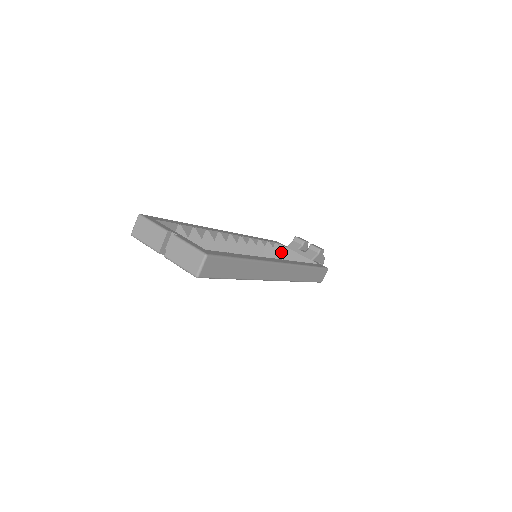
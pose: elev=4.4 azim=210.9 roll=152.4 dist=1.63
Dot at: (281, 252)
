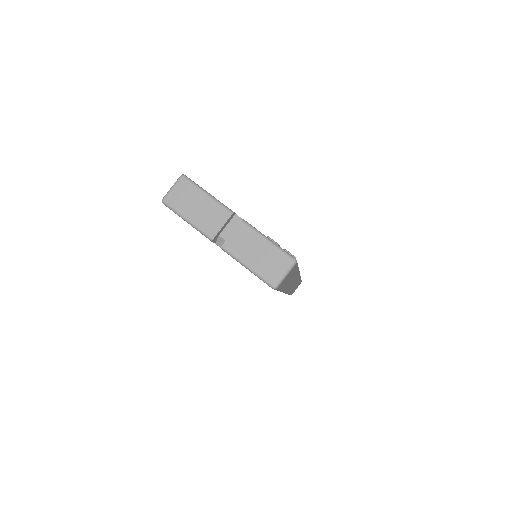
Dot at: occluded
